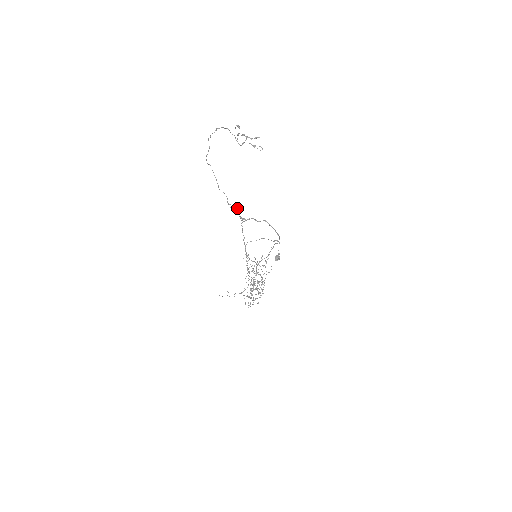
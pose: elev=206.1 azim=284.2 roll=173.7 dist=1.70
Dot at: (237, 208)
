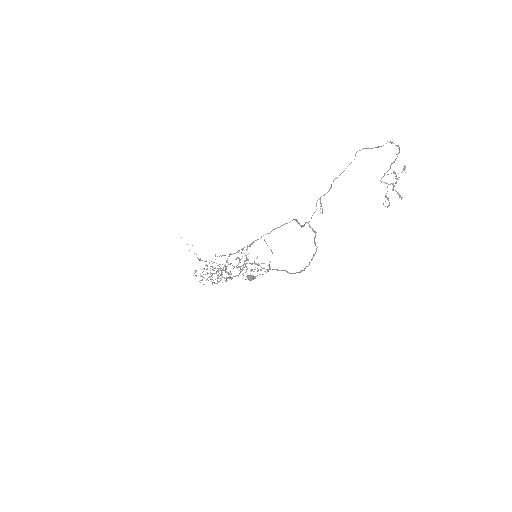
Dot at: occluded
